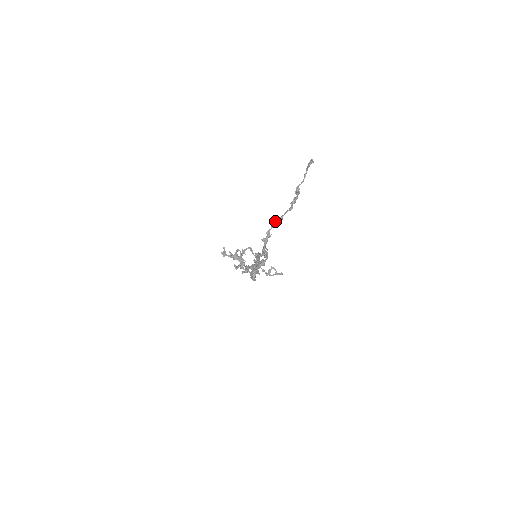
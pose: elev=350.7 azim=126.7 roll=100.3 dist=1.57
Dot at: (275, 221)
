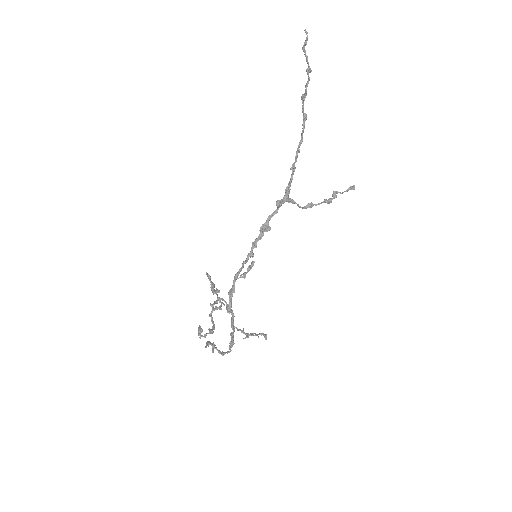
Dot at: (302, 207)
